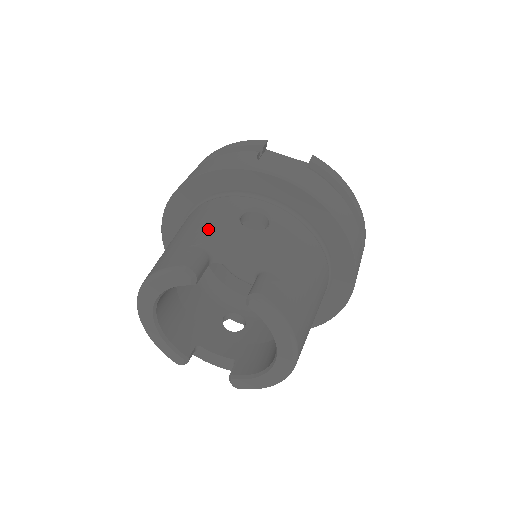
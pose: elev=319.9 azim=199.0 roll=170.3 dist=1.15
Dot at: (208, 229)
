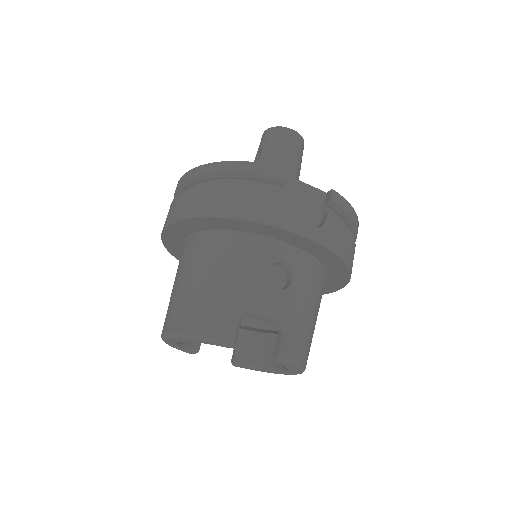
Dot at: (240, 290)
